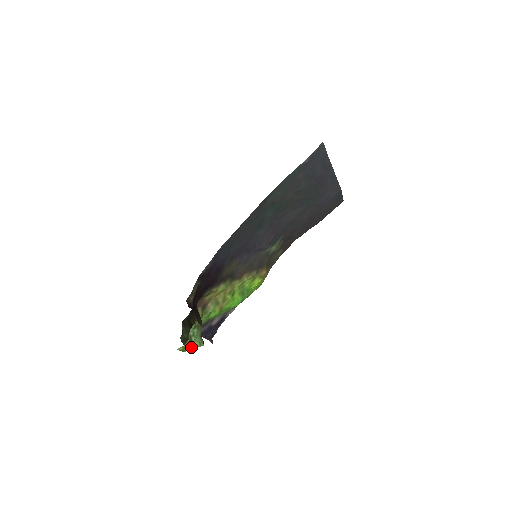
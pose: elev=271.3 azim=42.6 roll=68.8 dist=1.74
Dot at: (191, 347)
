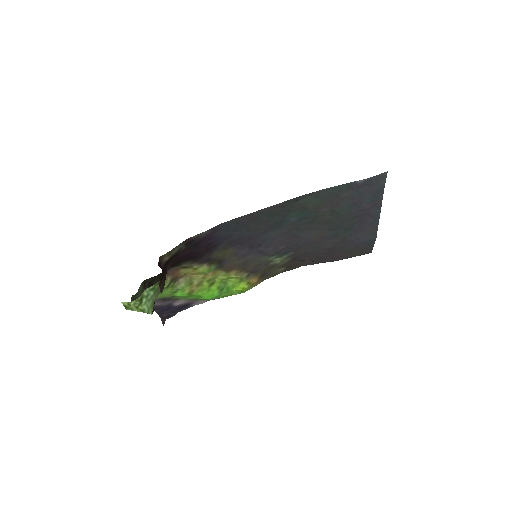
Dot at: (137, 308)
